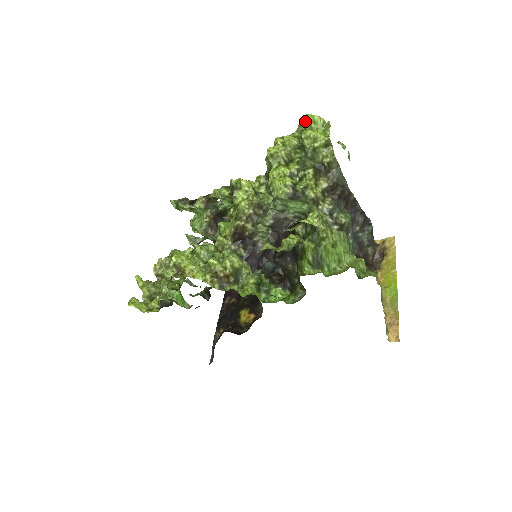
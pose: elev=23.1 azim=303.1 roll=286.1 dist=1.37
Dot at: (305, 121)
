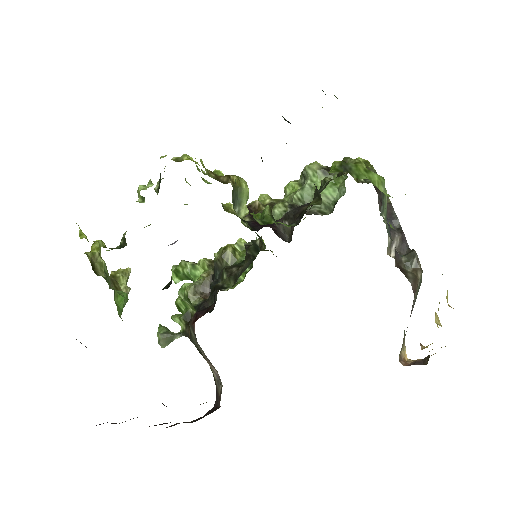
Dot at: occluded
